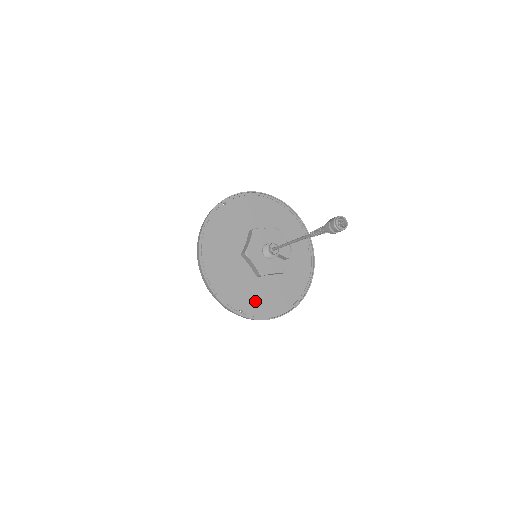
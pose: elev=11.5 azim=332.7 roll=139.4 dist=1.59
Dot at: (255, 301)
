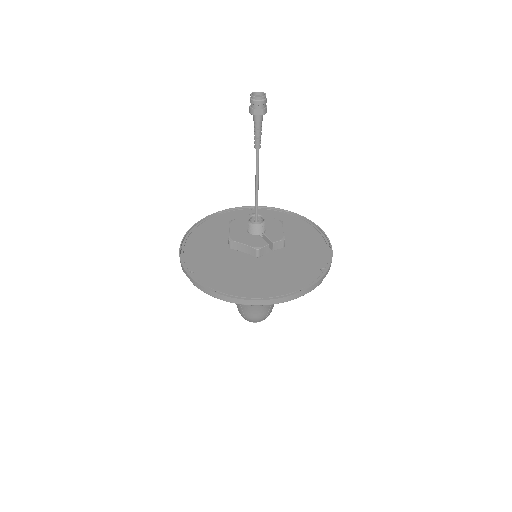
Dot at: (214, 273)
